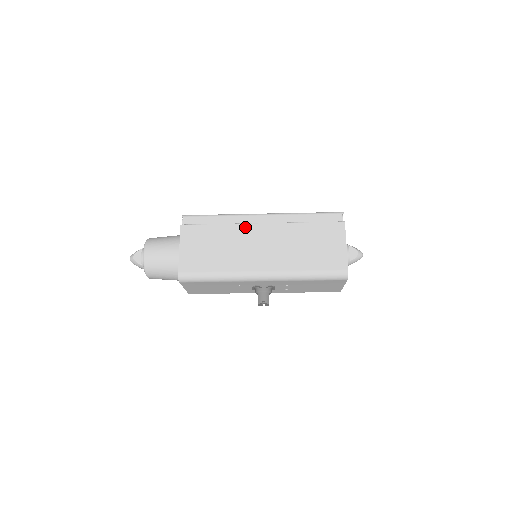
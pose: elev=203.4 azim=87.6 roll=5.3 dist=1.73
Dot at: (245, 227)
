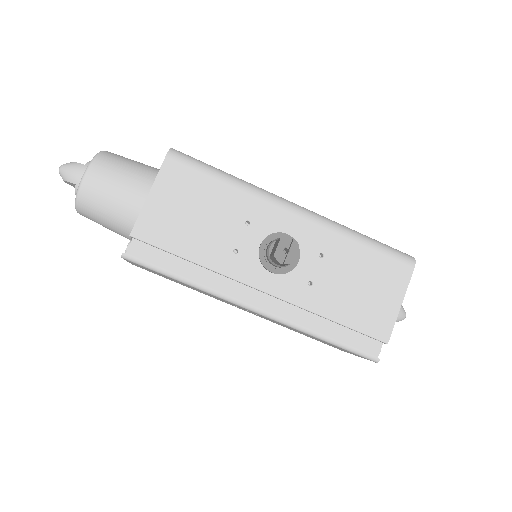
Dot at: occluded
